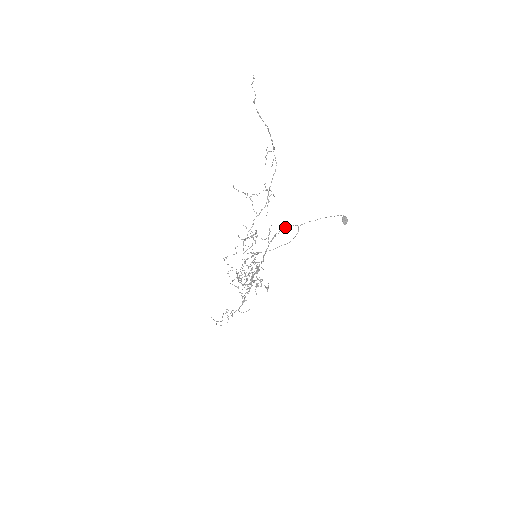
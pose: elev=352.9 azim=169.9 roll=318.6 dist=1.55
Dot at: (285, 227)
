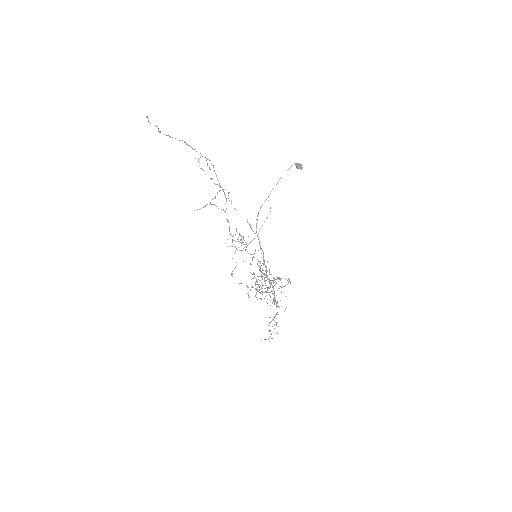
Dot at: occluded
